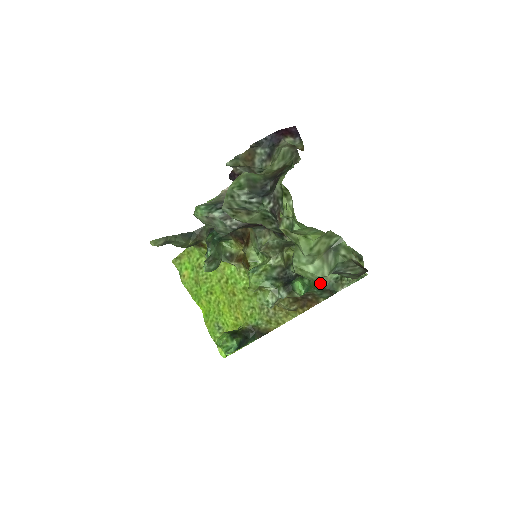
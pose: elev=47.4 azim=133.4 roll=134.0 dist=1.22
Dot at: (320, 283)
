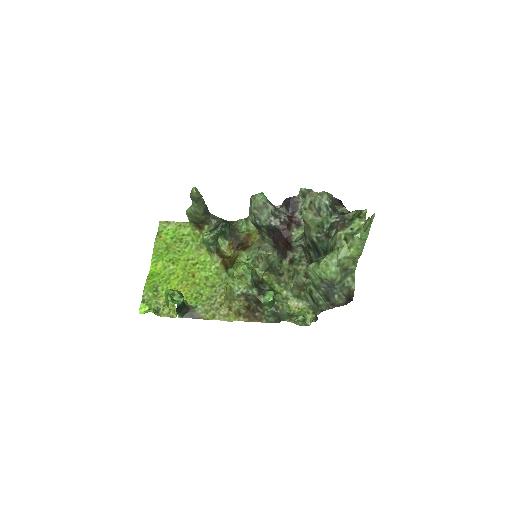
Dot at: (277, 307)
